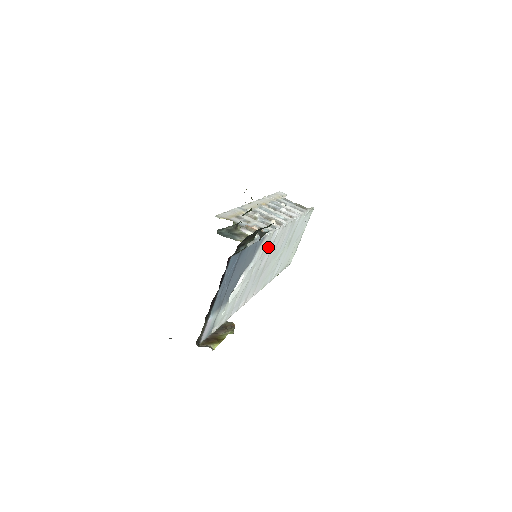
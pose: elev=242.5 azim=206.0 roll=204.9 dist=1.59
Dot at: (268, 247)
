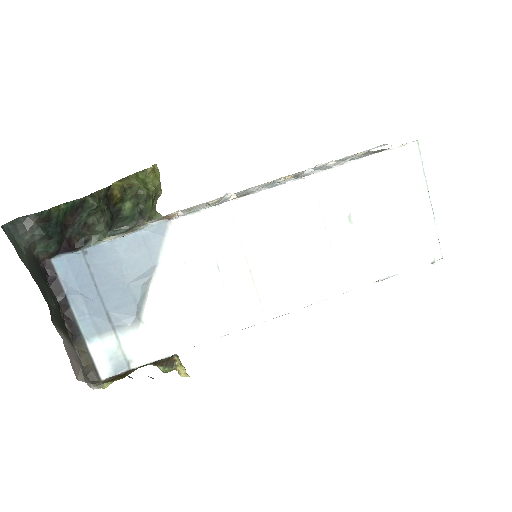
Dot at: (215, 236)
